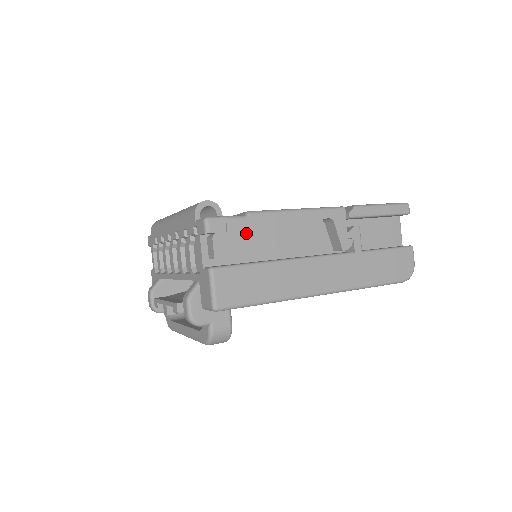
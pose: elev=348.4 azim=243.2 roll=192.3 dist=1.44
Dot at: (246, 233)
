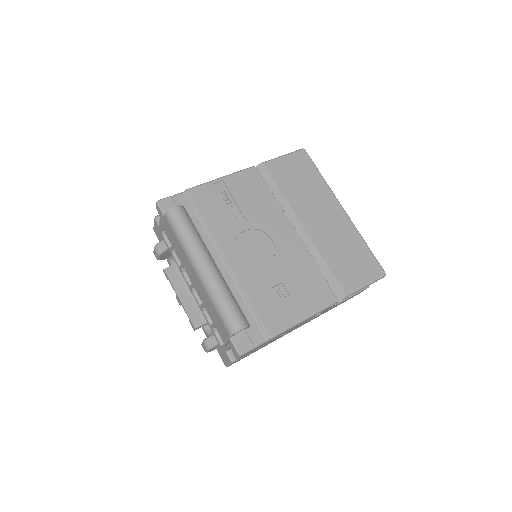
Dot at: occluded
